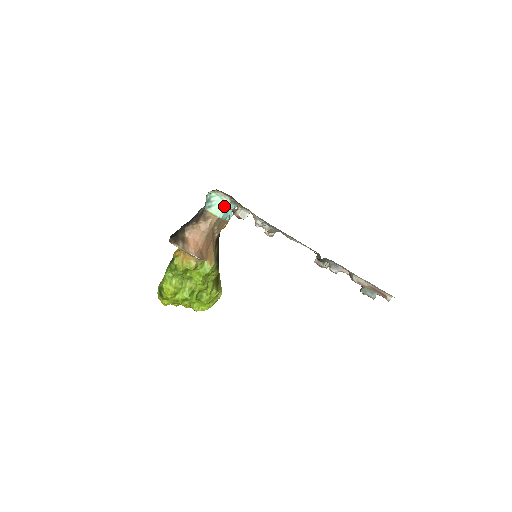
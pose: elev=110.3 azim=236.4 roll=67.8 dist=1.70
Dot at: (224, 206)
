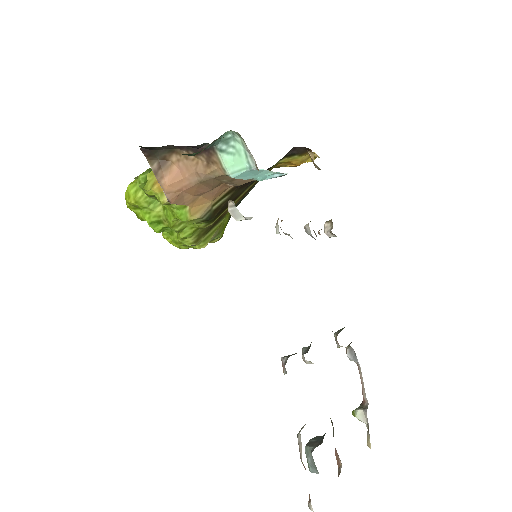
Dot at: (244, 167)
